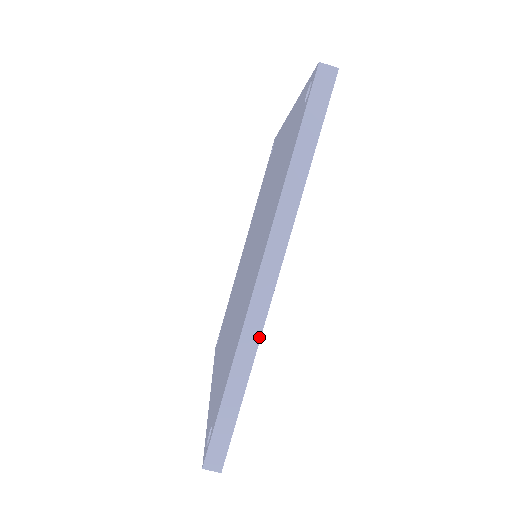
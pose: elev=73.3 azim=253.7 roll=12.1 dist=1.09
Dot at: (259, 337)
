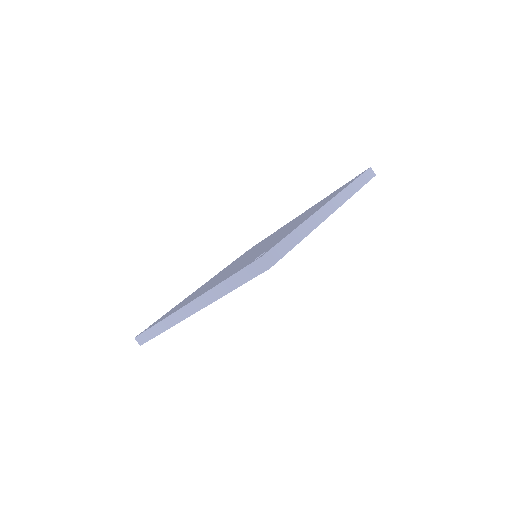
Dot at: (317, 226)
